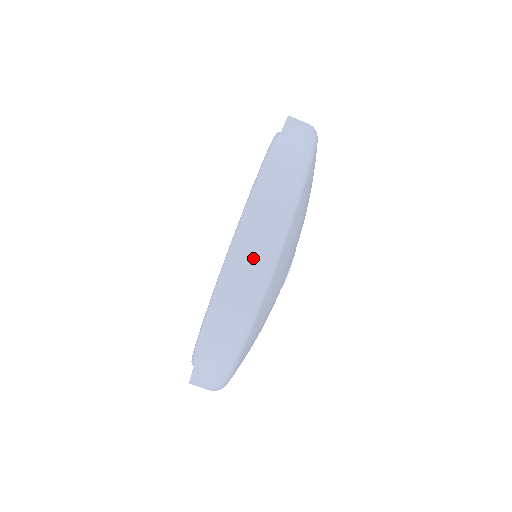
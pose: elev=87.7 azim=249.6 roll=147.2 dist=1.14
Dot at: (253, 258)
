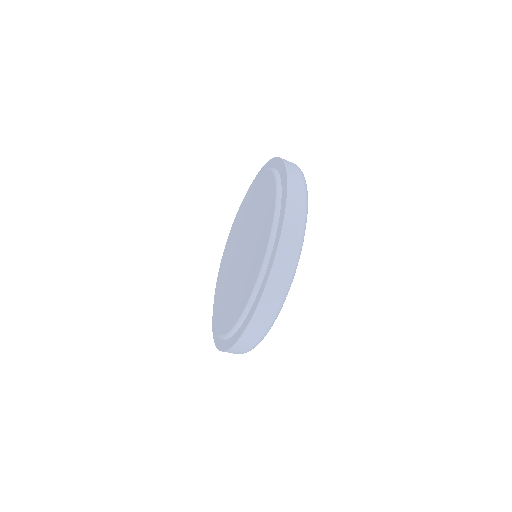
Dot at: occluded
